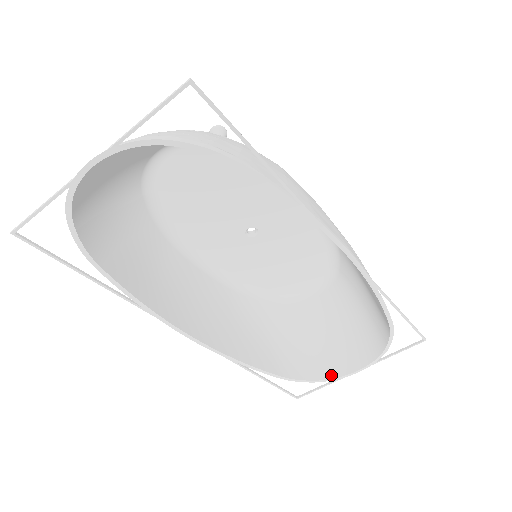
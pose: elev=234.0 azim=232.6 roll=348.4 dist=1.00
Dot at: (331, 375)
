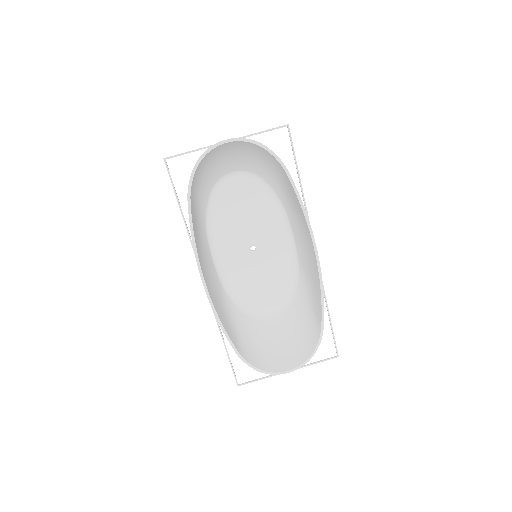
Dot at: (269, 370)
